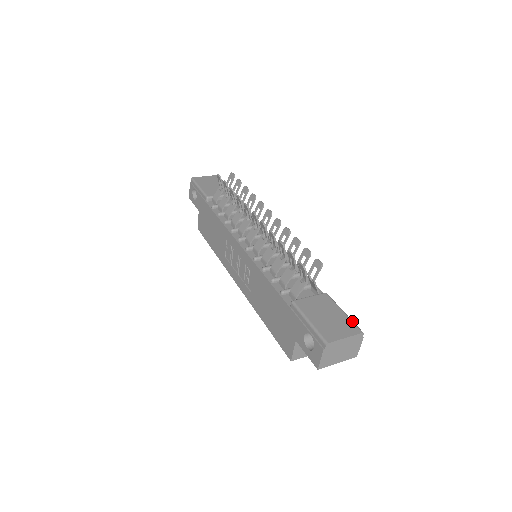
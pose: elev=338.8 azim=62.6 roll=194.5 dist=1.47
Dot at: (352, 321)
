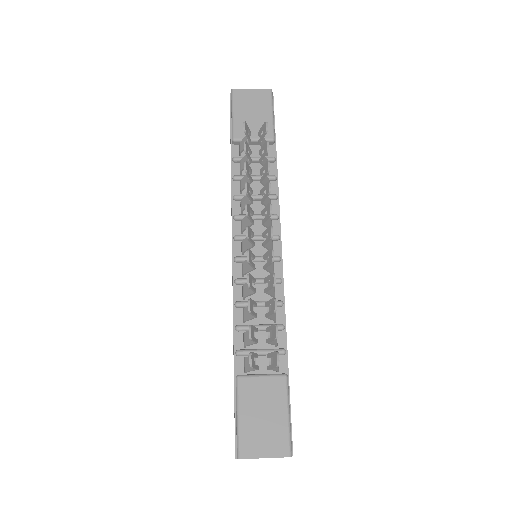
Dot at: (289, 435)
